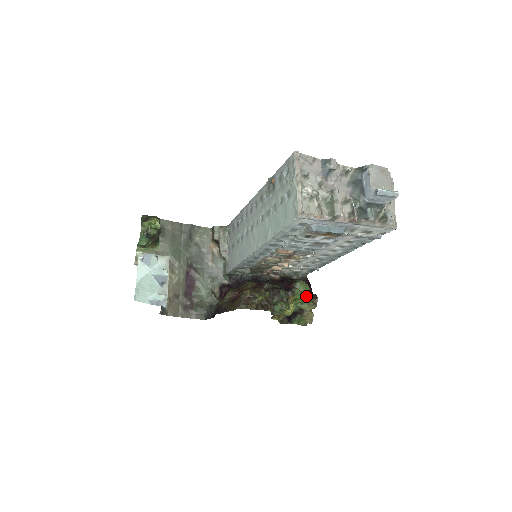
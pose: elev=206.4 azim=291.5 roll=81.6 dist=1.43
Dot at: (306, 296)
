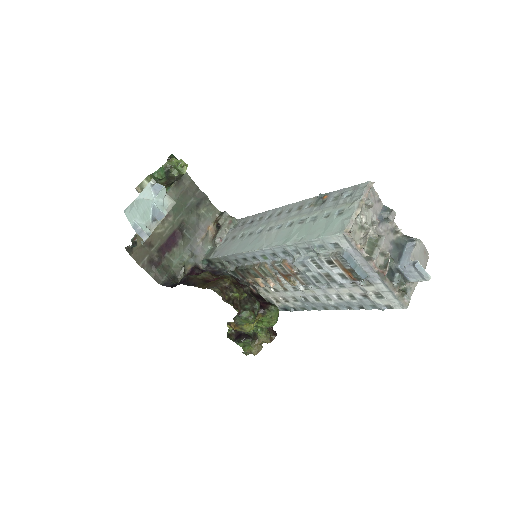
Dot at: (271, 325)
